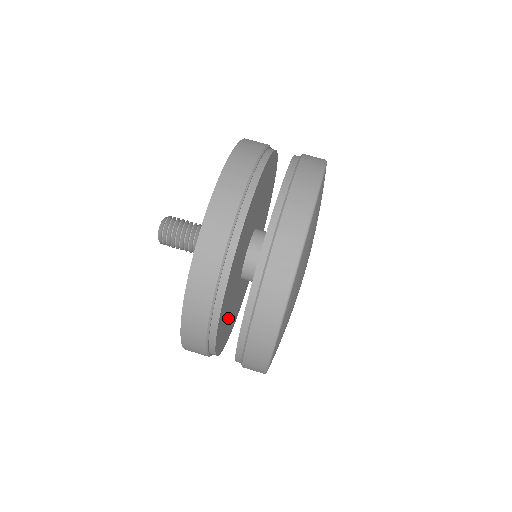
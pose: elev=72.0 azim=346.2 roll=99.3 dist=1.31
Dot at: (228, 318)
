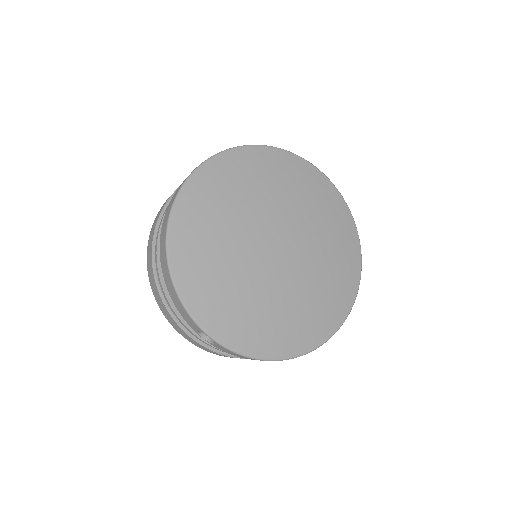
Dot at: occluded
